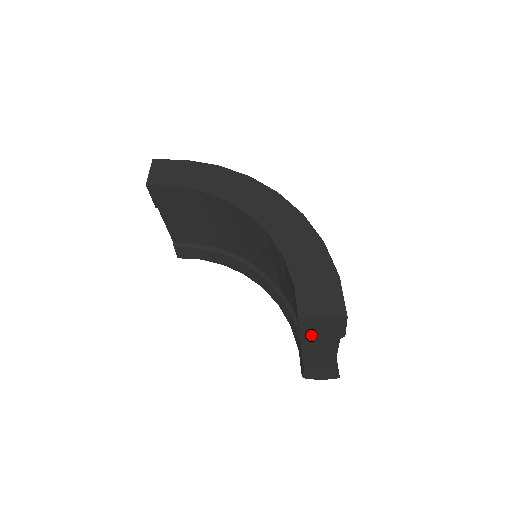
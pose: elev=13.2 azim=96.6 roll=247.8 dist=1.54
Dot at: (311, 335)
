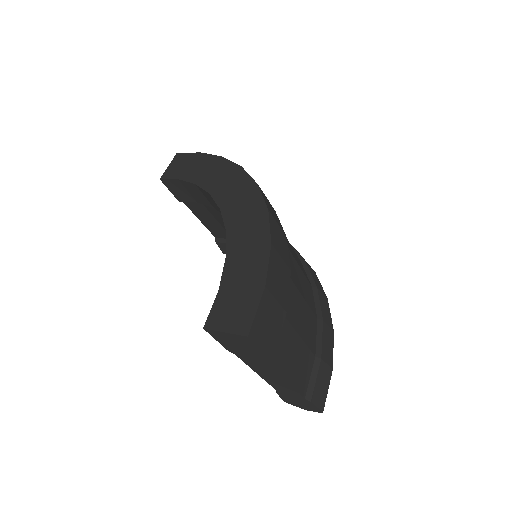
Dot at: (237, 352)
